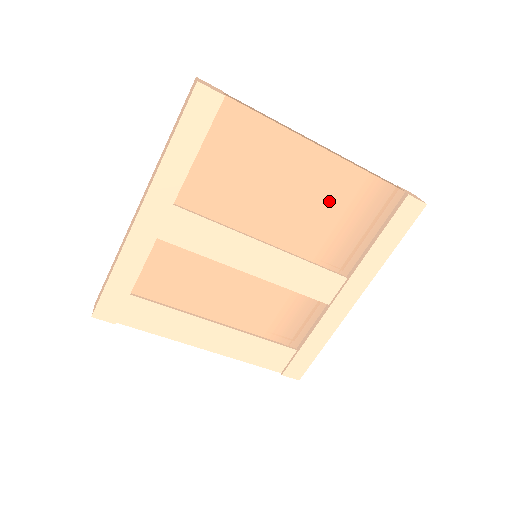
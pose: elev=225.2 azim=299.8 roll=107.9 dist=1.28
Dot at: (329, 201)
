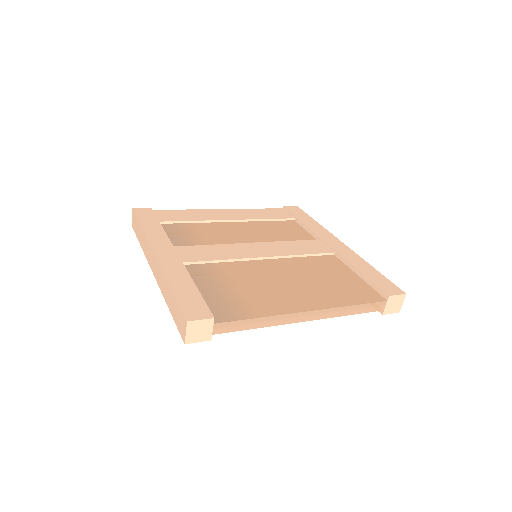
Dot at: occluded
